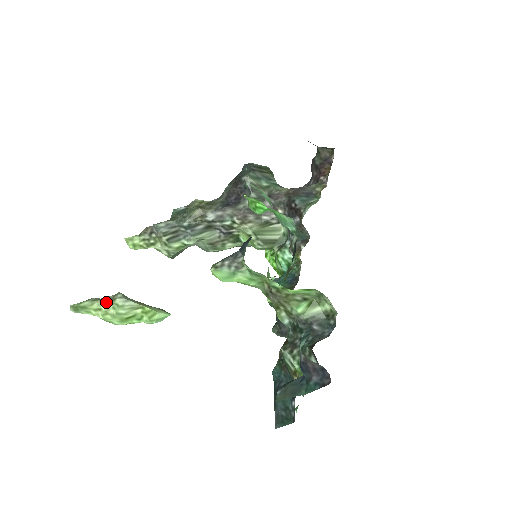
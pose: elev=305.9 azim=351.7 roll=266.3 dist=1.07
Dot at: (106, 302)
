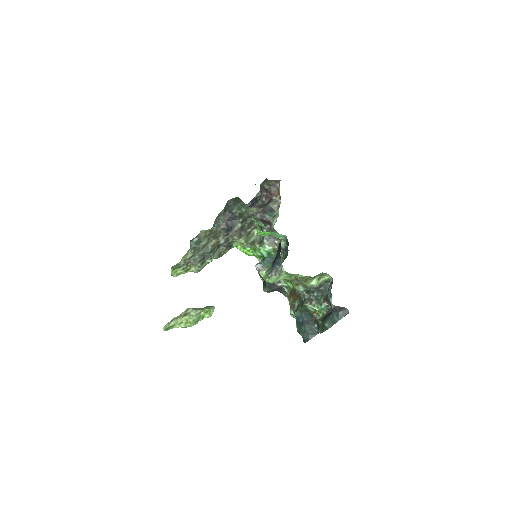
Dot at: (185, 317)
